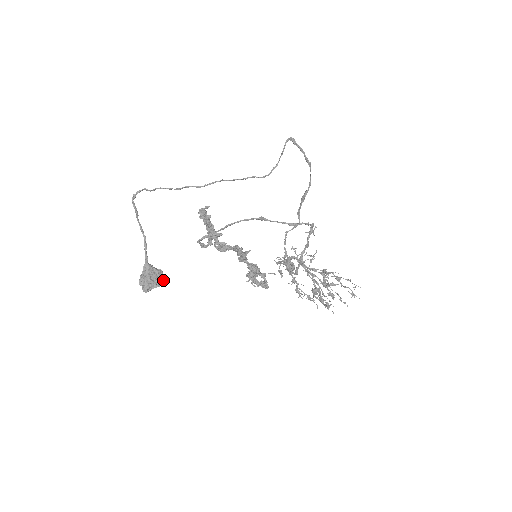
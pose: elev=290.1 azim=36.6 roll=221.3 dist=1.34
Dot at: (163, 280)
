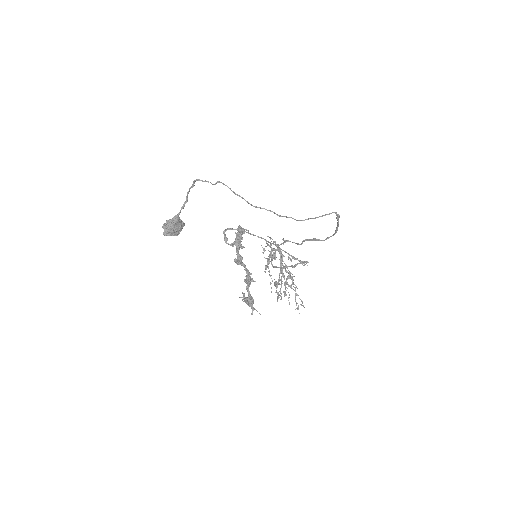
Dot at: (181, 230)
